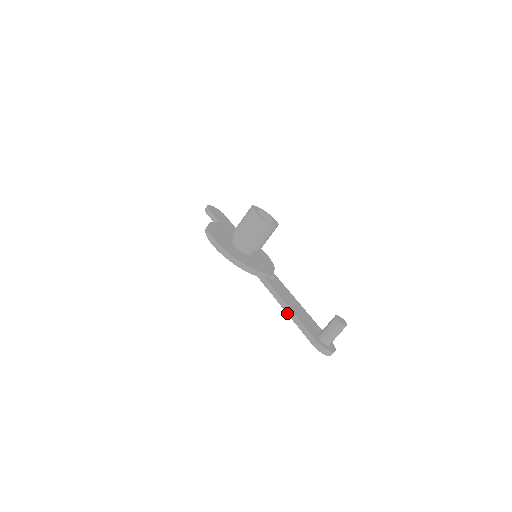
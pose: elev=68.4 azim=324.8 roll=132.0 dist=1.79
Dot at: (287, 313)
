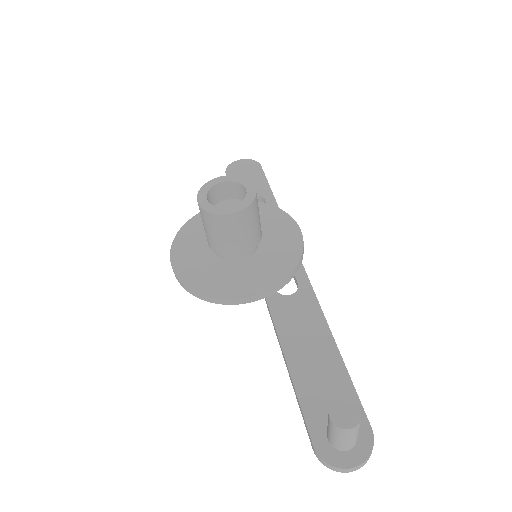
Dot at: occluded
